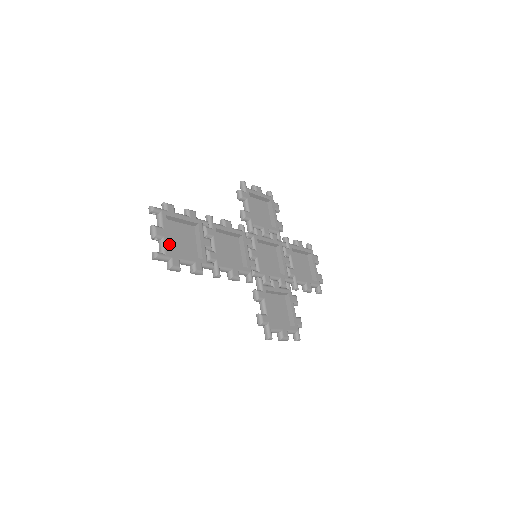
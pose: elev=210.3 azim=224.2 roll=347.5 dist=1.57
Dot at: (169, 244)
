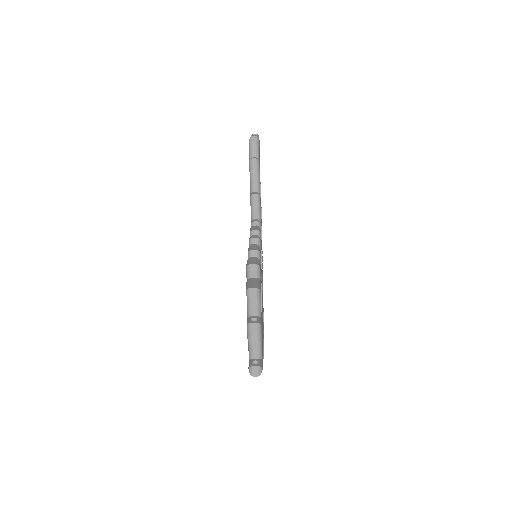
Dot at: occluded
